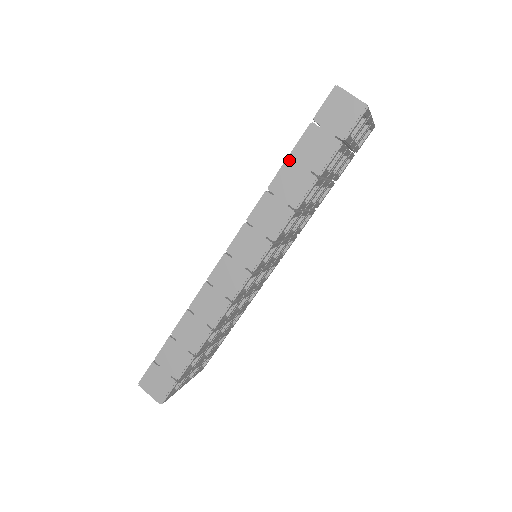
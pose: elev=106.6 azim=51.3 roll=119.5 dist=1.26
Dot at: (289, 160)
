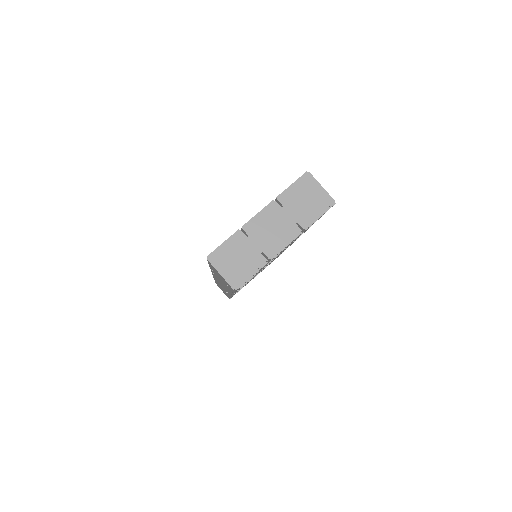
Dot at: (211, 269)
